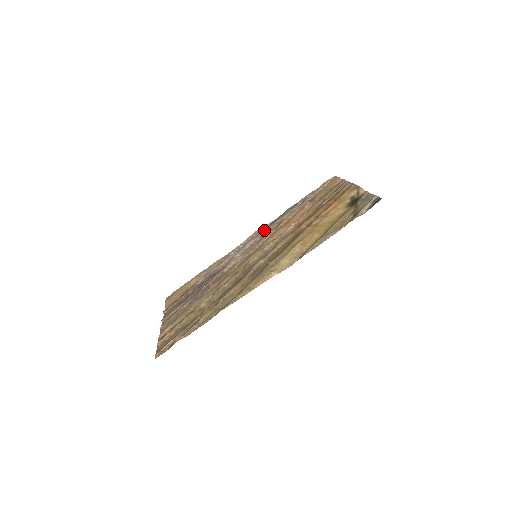
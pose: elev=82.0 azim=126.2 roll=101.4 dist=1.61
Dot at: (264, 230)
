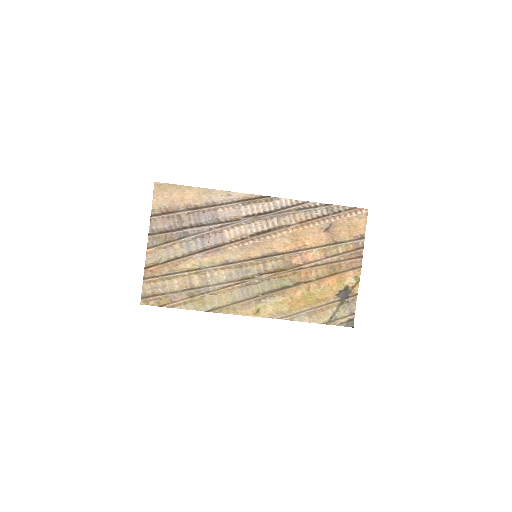
Dot at: (279, 213)
